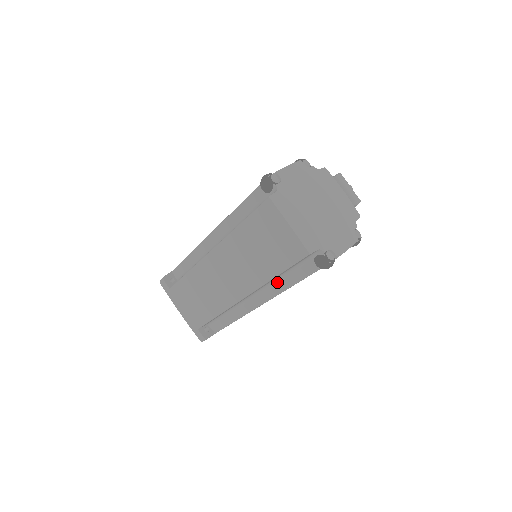
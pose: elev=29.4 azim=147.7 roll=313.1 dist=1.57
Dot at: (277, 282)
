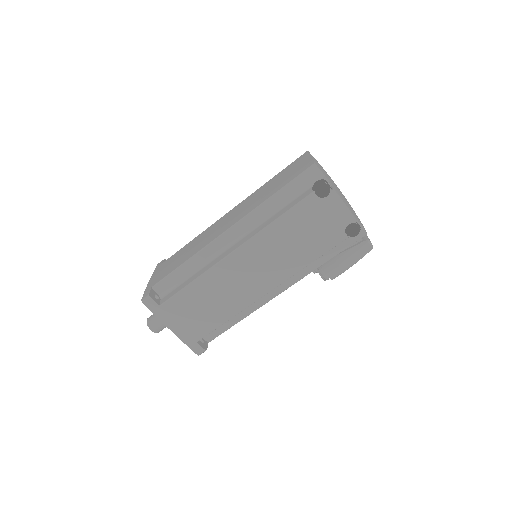
Dot at: (267, 220)
